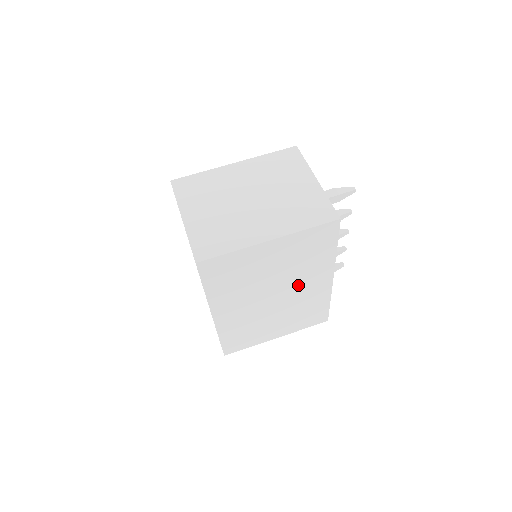
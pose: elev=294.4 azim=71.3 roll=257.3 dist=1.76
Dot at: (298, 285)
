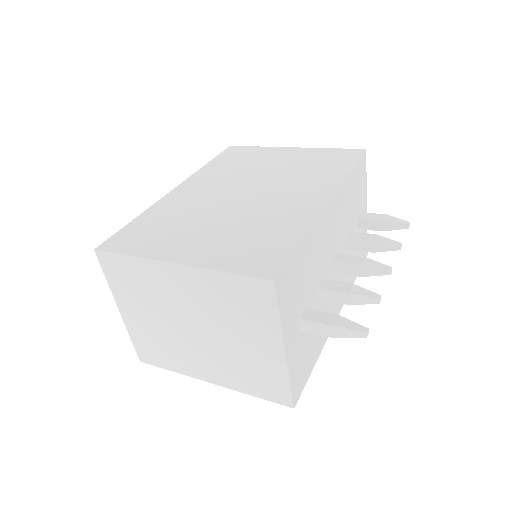
Dot at: (282, 192)
